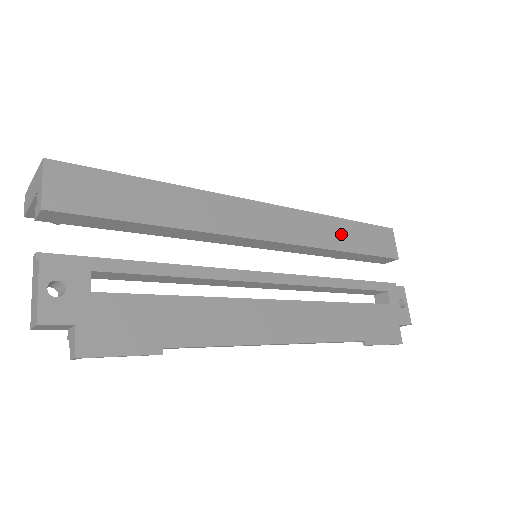
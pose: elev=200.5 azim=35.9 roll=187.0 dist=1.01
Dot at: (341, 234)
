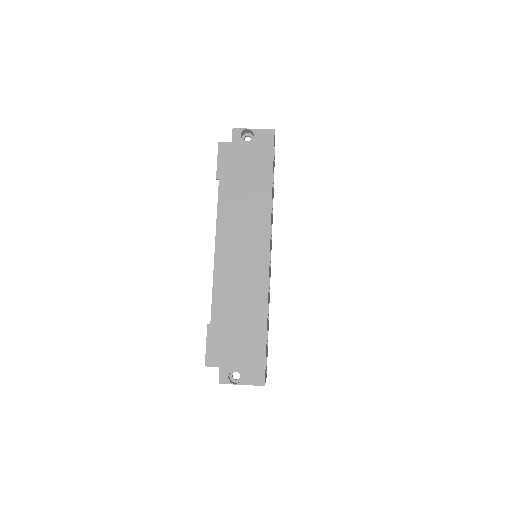
Dot at: (272, 191)
